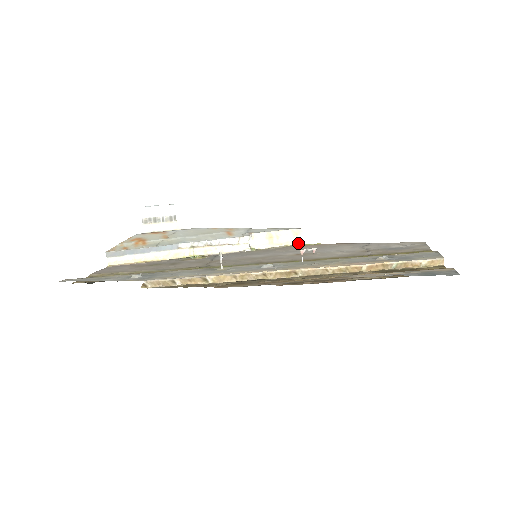
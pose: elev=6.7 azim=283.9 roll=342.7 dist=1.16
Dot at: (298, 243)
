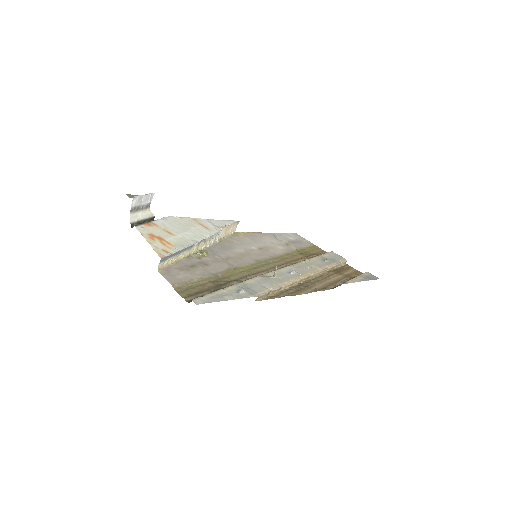
Dot at: (234, 231)
